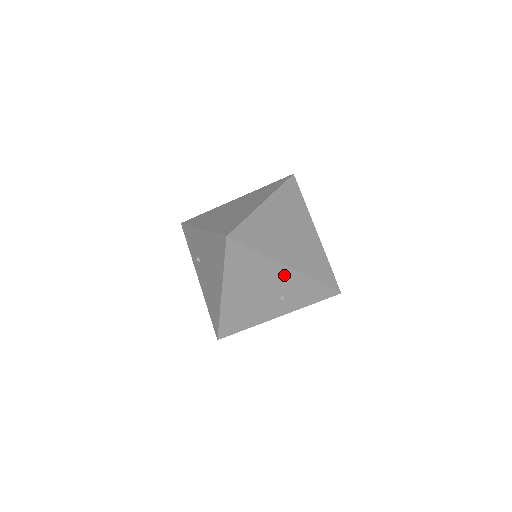
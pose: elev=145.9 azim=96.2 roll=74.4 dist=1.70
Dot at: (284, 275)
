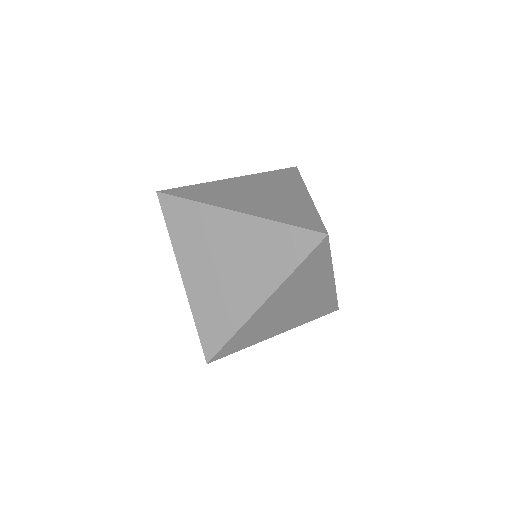
Dot at: occluded
